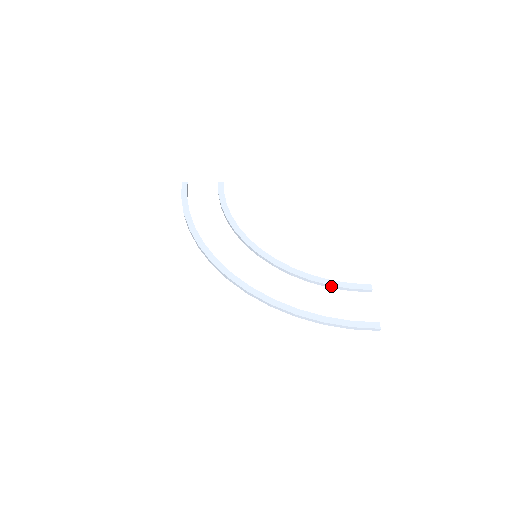
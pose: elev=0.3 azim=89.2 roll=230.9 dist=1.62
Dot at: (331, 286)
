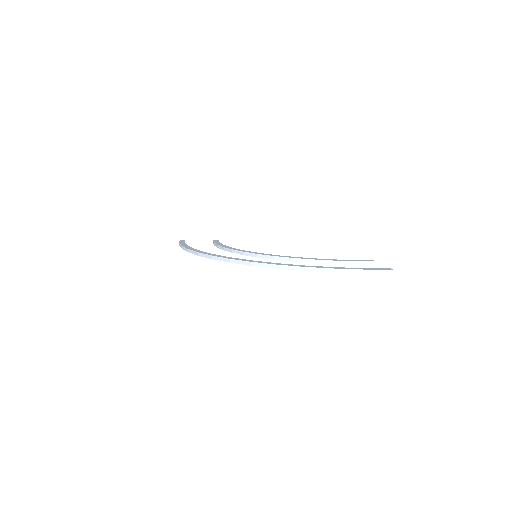
Dot at: (334, 261)
